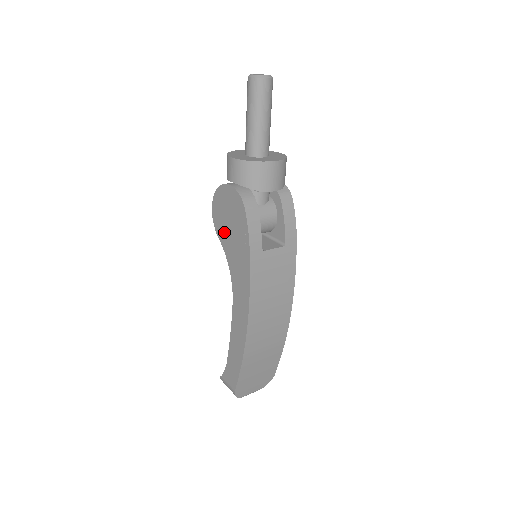
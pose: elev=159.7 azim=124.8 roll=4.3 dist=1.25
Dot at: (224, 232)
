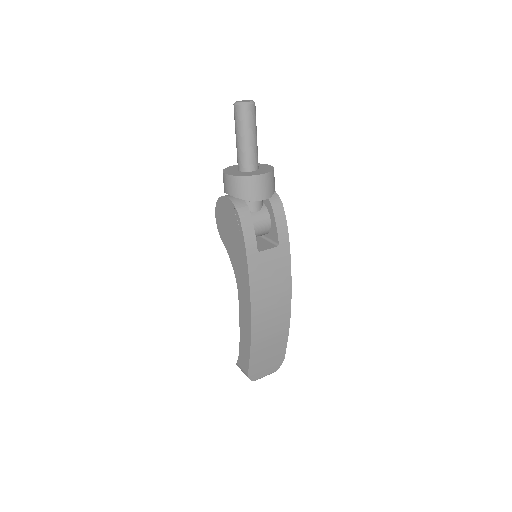
Dot at: (226, 237)
